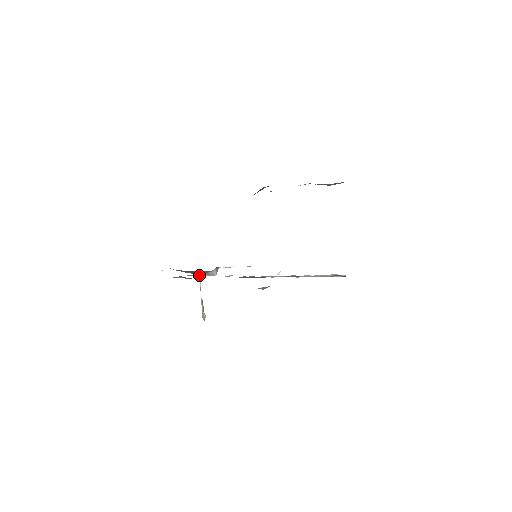
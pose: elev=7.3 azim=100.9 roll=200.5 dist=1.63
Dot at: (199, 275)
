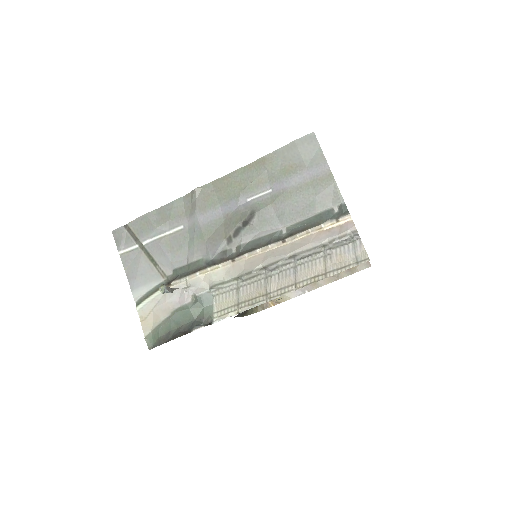
Dot at: (187, 287)
